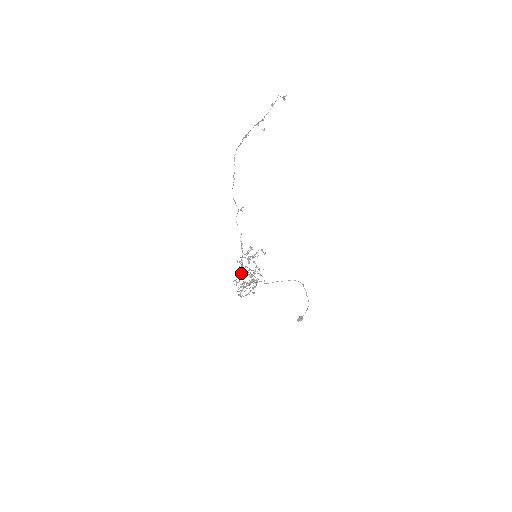
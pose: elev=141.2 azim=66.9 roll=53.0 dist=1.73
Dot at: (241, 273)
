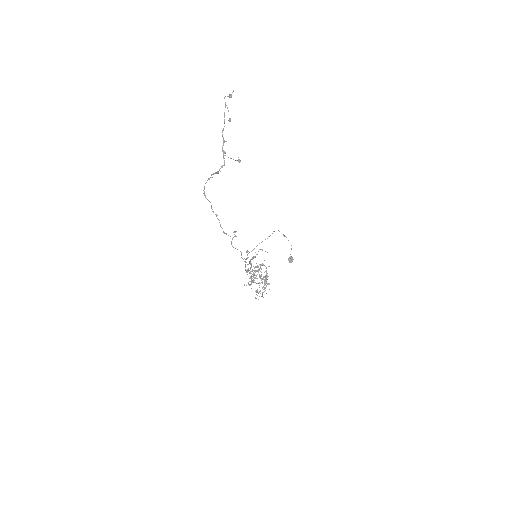
Dot at: occluded
